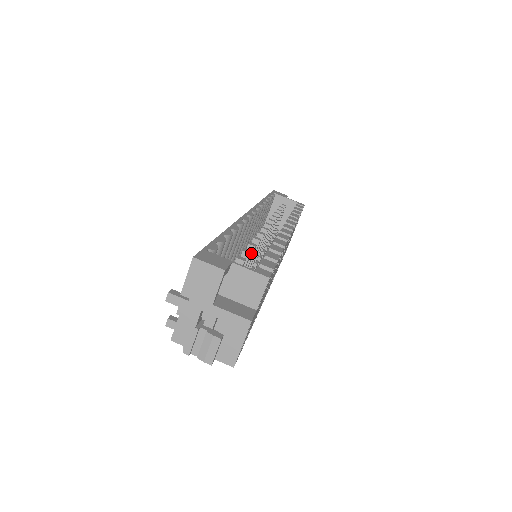
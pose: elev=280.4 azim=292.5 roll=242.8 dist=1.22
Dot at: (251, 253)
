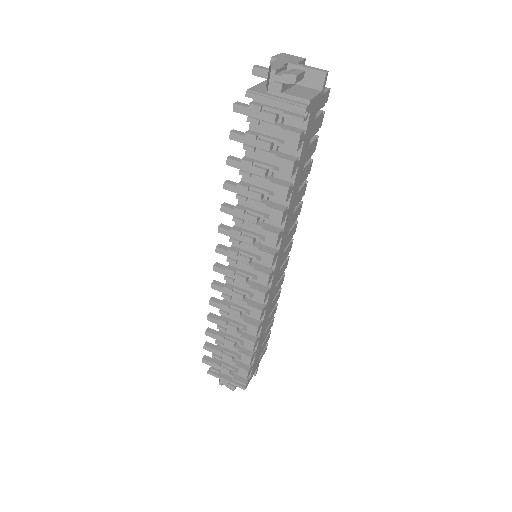
Dot at: occluded
